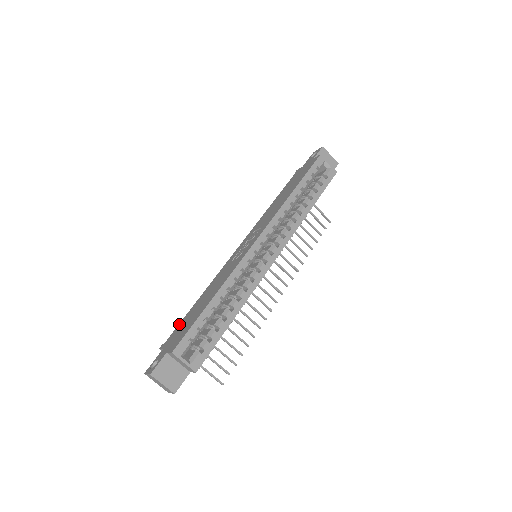
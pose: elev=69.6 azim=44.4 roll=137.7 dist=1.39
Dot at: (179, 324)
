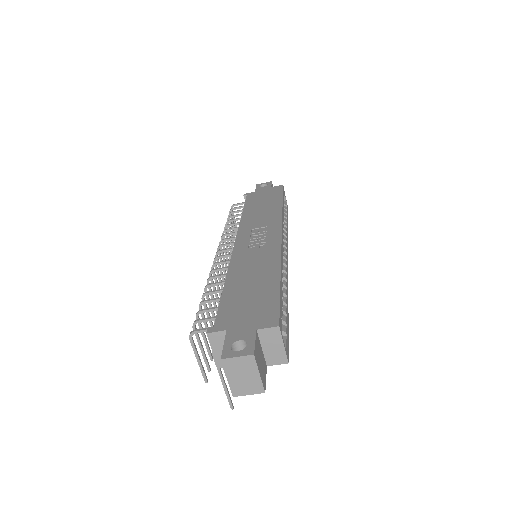
Dot at: (221, 305)
